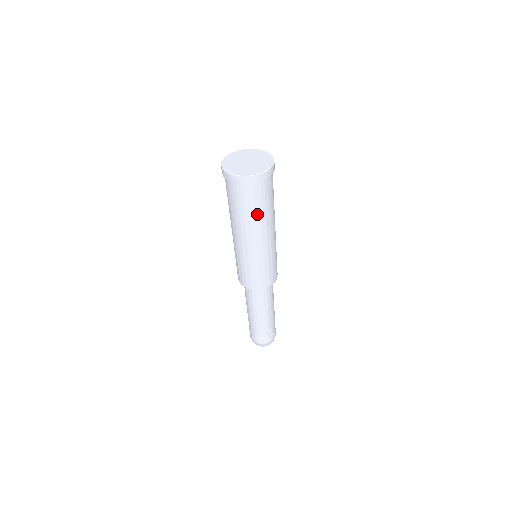
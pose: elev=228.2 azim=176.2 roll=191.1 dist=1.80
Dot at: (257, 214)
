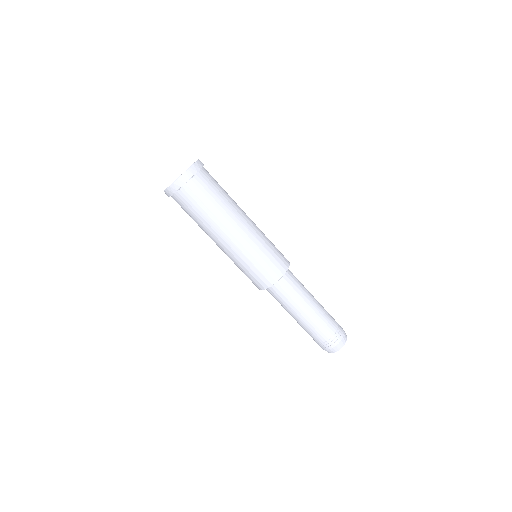
Dot at: (201, 218)
